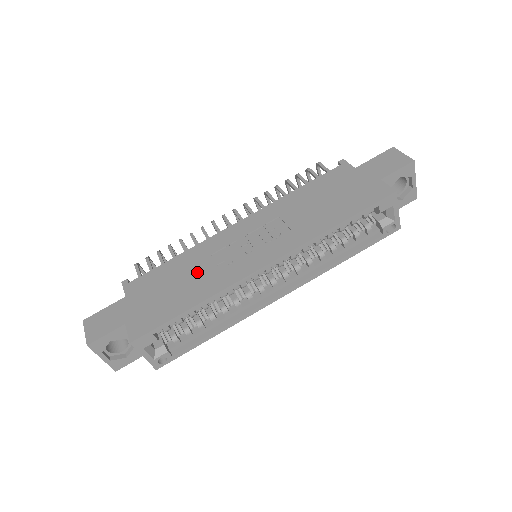
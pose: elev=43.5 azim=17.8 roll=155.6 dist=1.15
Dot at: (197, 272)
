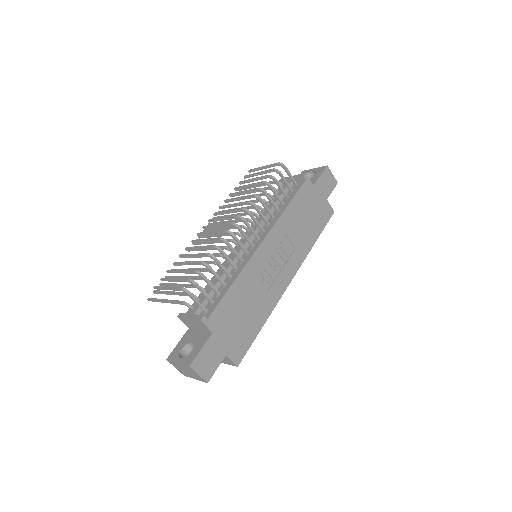
Dot at: (254, 296)
